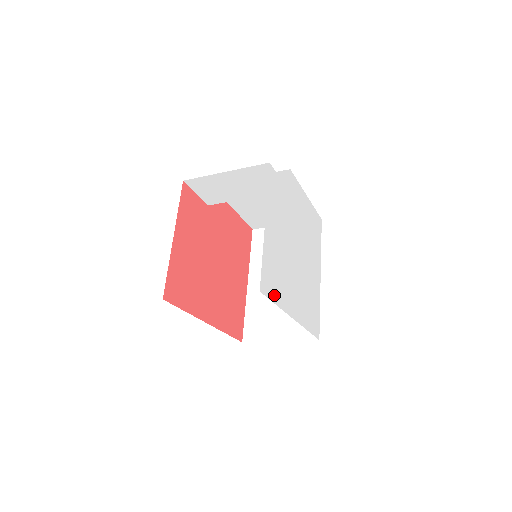
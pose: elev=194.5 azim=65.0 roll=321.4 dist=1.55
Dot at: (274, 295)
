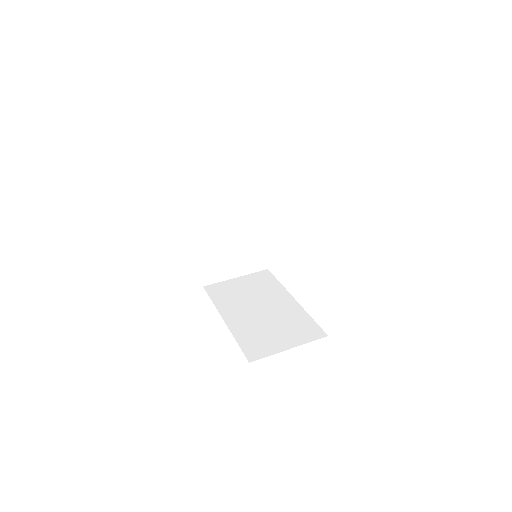
Dot at: occluded
